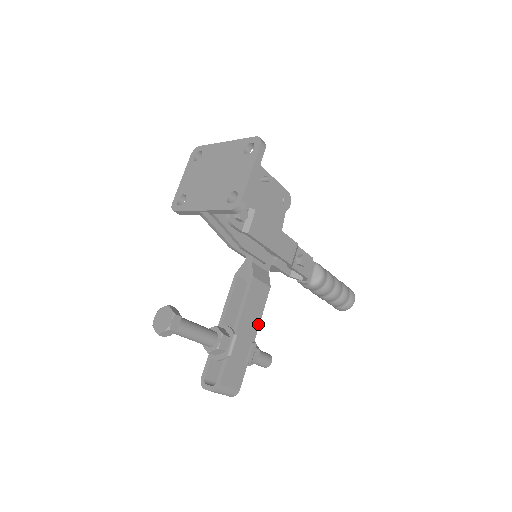
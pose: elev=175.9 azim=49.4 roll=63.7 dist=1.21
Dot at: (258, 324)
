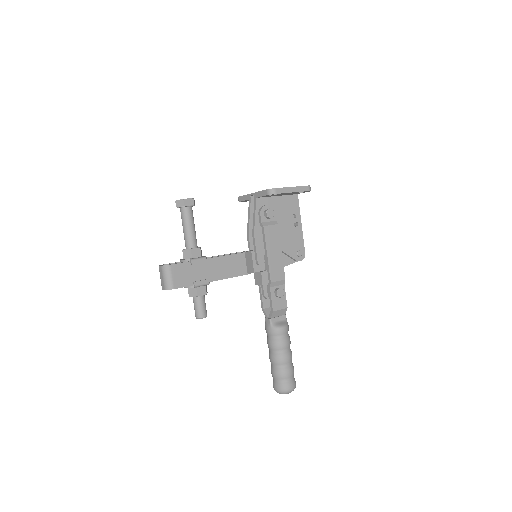
Dot at: (221, 278)
